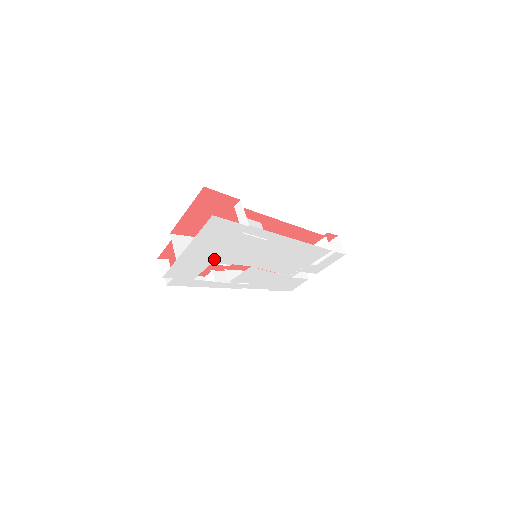
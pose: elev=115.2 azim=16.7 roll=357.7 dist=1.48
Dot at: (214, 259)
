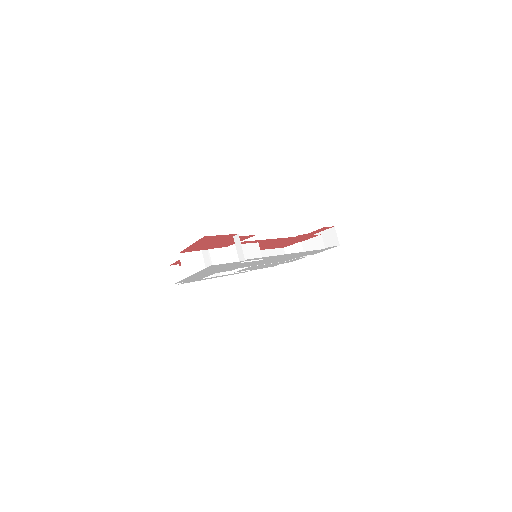
Dot at: (217, 272)
